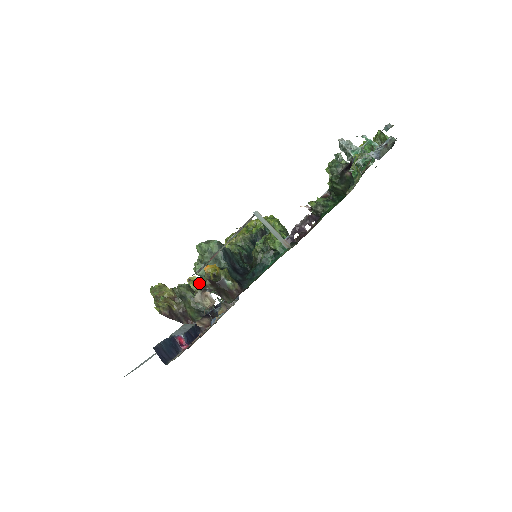
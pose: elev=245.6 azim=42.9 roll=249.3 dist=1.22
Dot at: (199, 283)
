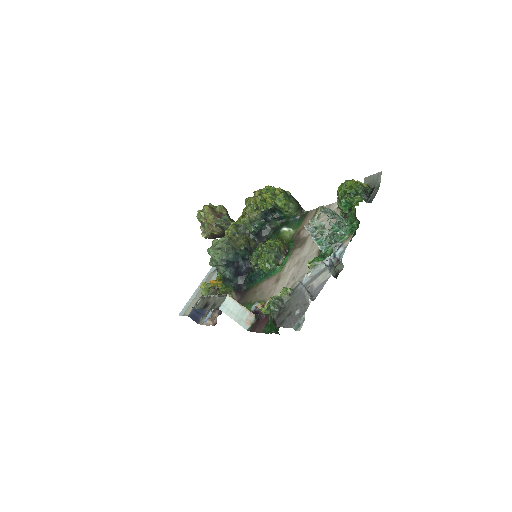
Dot at: (207, 294)
